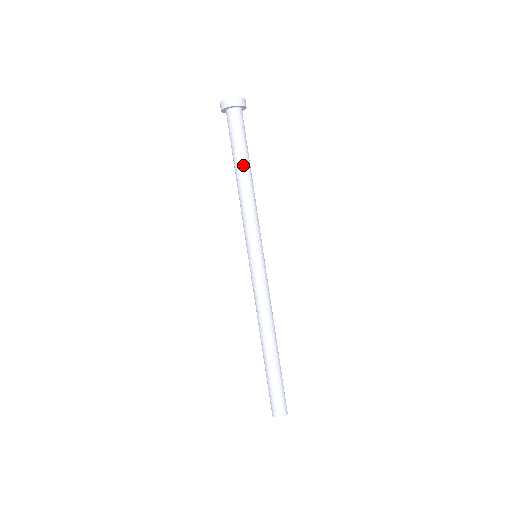
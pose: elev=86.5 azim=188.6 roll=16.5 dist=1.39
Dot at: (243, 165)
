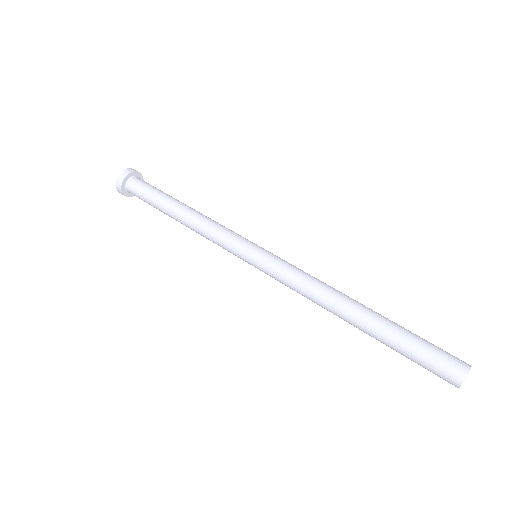
Dot at: (177, 201)
